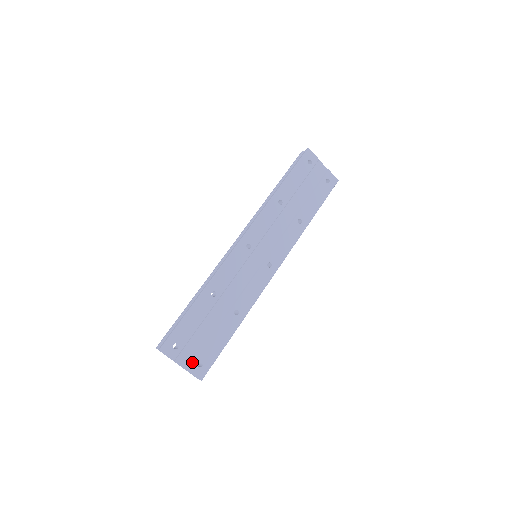
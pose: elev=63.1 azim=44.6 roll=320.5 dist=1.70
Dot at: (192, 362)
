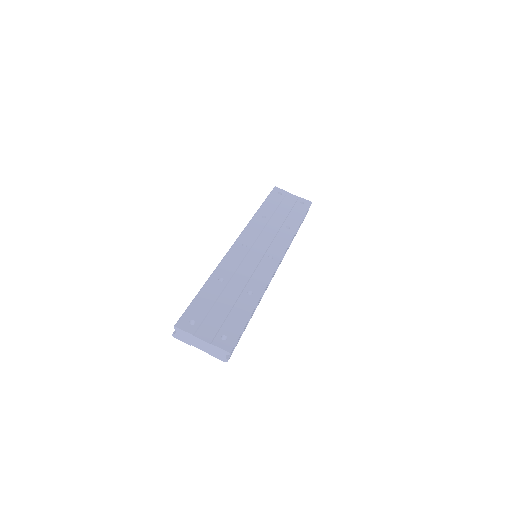
Dot at: (214, 336)
